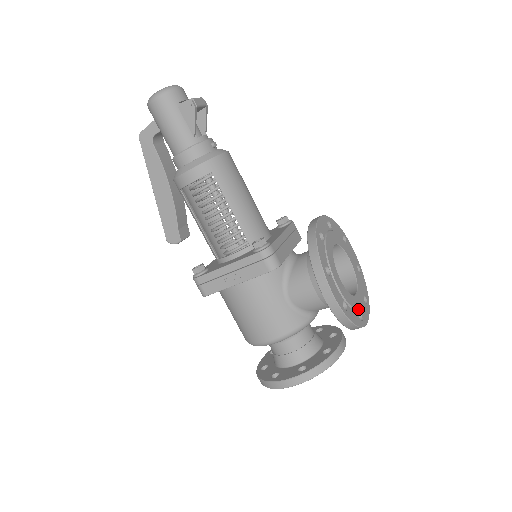
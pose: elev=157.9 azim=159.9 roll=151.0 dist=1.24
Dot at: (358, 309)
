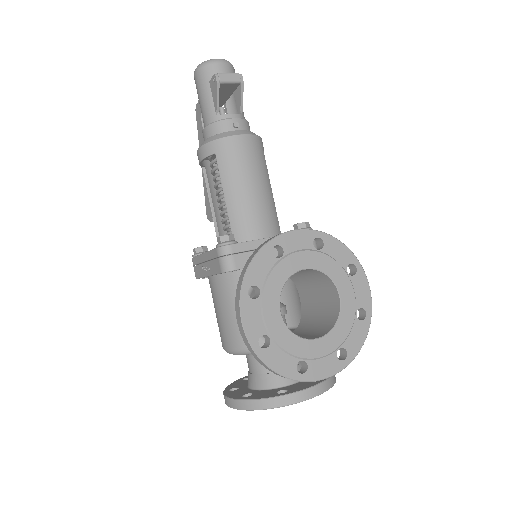
Dot at: (301, 357)
